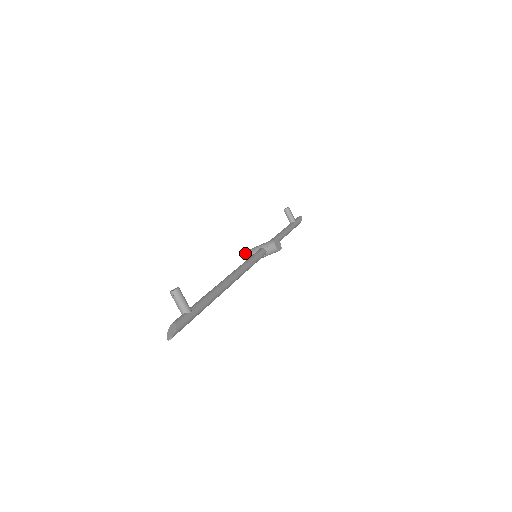
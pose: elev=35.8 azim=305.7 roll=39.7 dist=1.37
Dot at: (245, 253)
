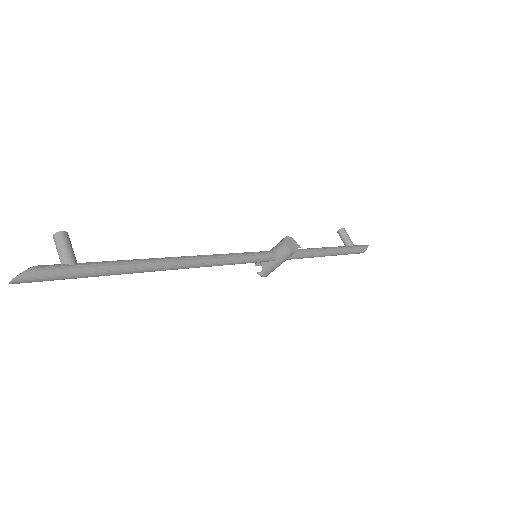
Dot at: (255, 263)
